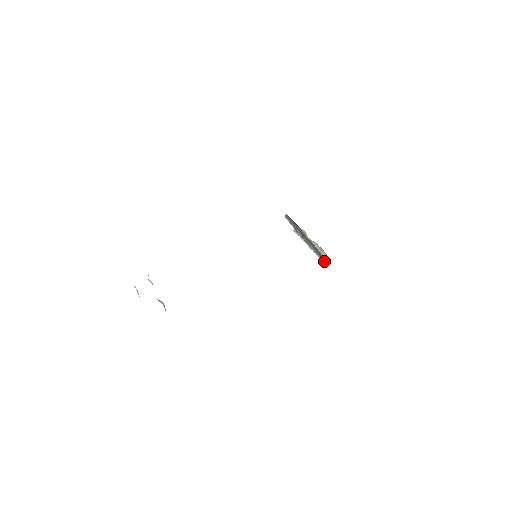
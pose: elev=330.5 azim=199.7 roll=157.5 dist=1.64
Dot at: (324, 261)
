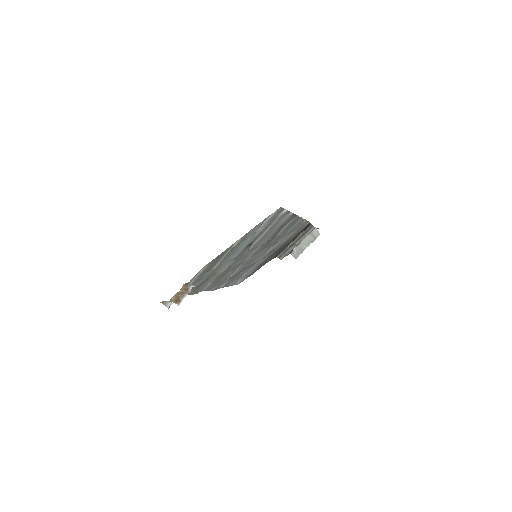
Dot at: (313, 227)
